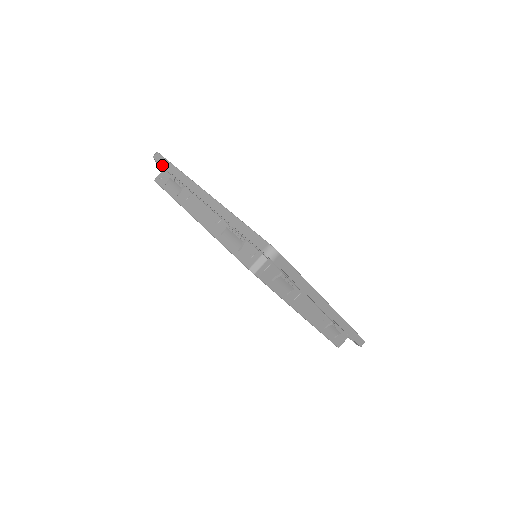
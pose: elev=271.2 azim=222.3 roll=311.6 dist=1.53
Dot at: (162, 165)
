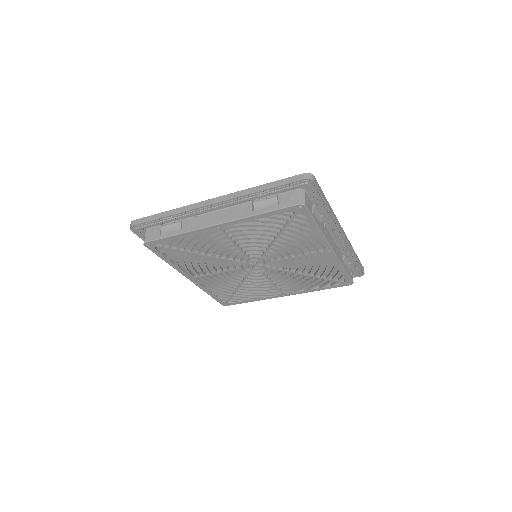
Dot at: (149, 221)
